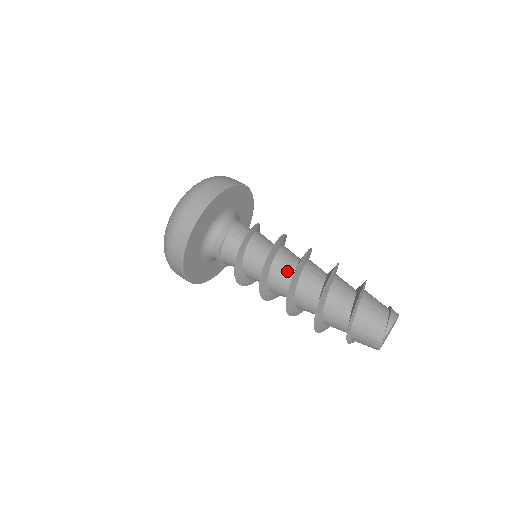
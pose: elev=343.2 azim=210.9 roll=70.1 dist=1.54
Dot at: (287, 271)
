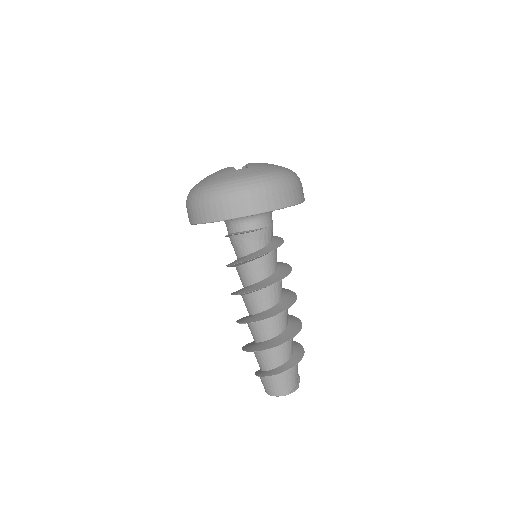
Dot at: (277, 297)
